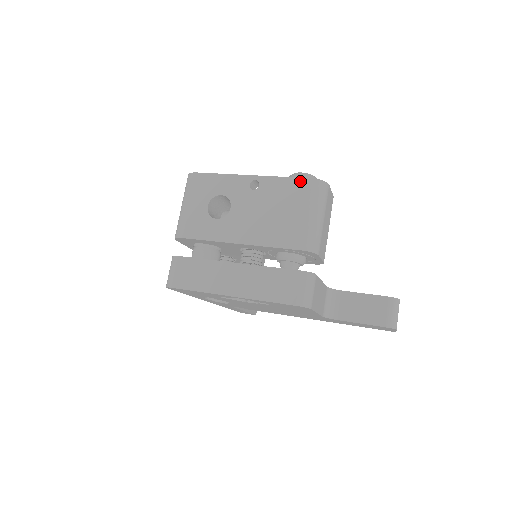
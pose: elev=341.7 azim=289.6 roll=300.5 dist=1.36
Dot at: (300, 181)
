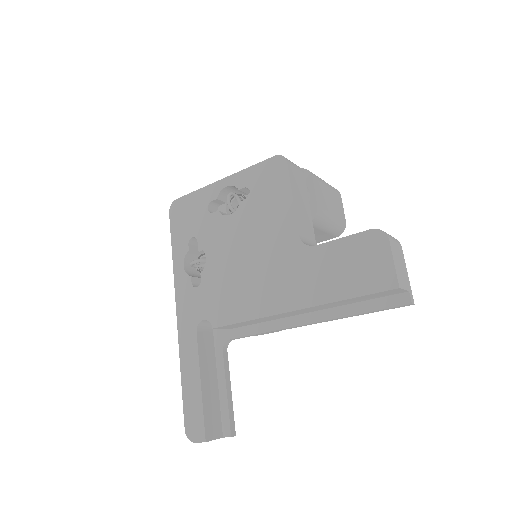
Dot at: occluded
